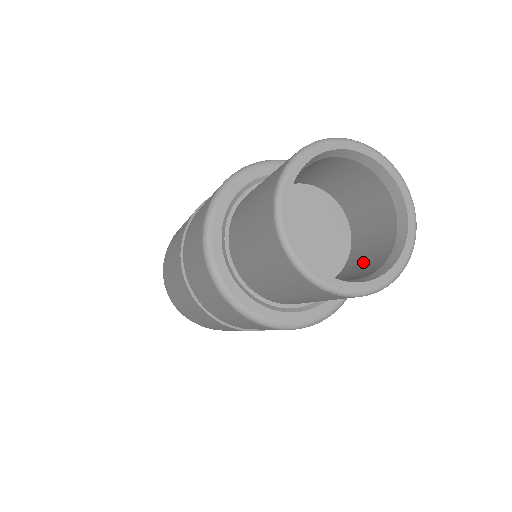
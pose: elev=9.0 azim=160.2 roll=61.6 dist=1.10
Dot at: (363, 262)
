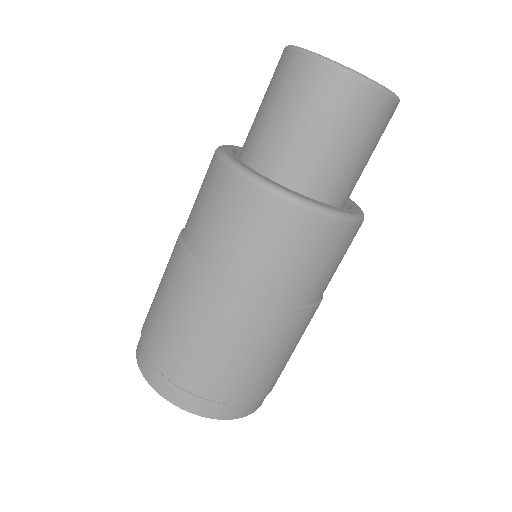
Dot at: occluded
